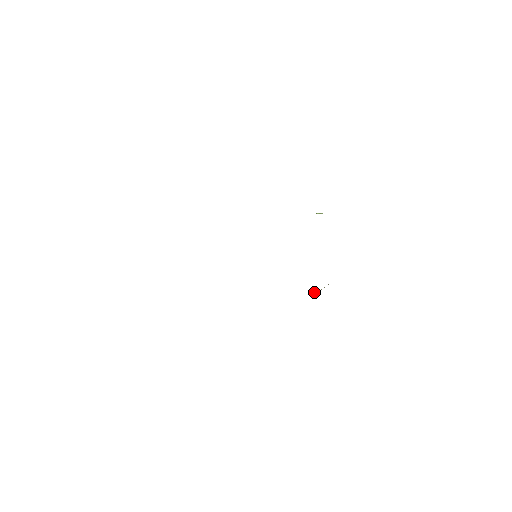
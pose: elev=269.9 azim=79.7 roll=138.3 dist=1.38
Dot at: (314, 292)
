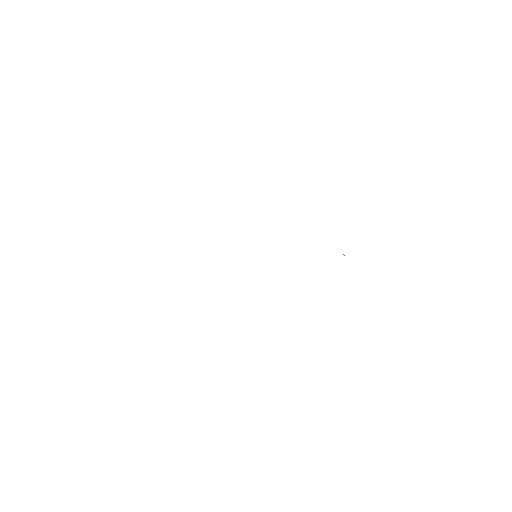
Dot at: occluded
